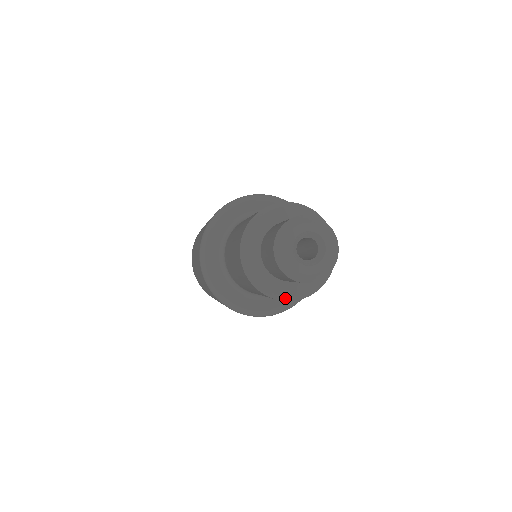
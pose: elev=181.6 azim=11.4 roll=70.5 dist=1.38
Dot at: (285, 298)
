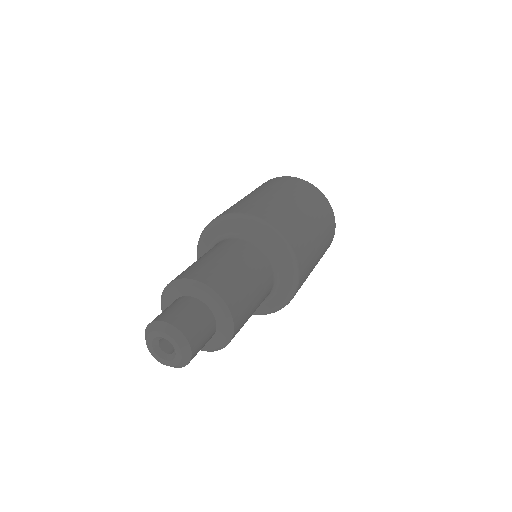
Dot at: occluded
